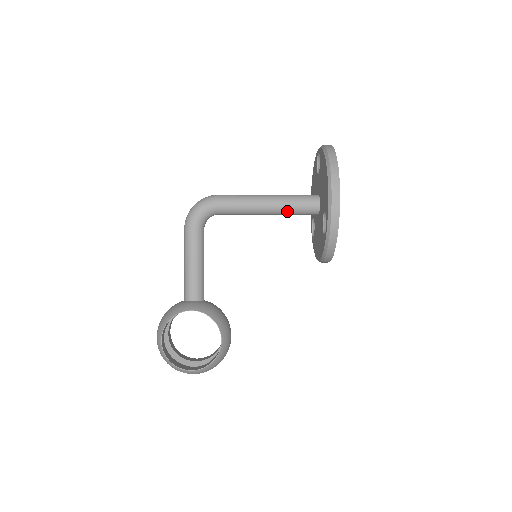
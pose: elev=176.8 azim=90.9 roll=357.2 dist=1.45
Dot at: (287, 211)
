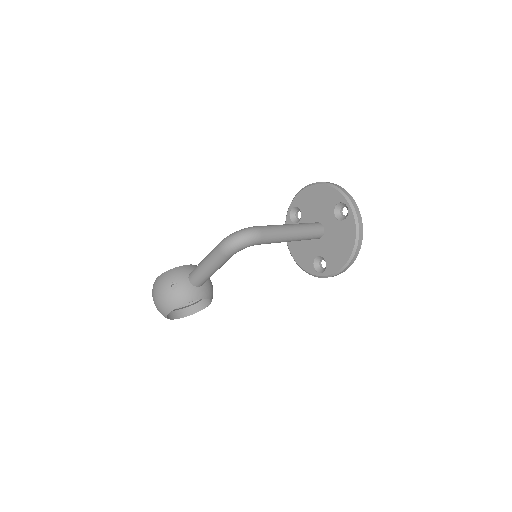
Dot at: occluded
